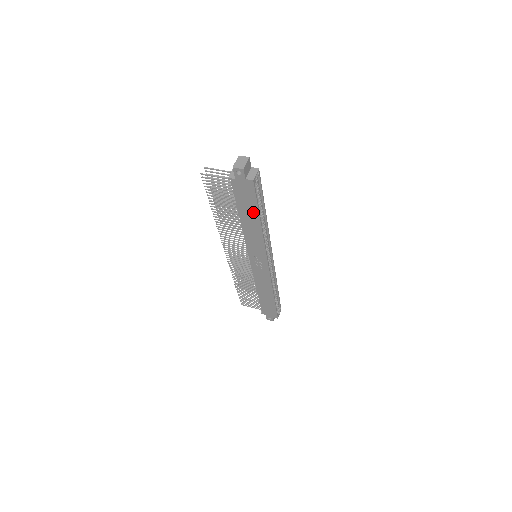
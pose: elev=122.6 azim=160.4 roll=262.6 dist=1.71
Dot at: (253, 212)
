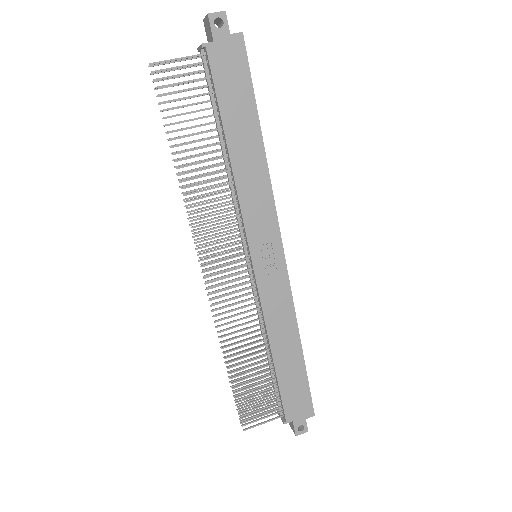
Dot at: (248, 116)
